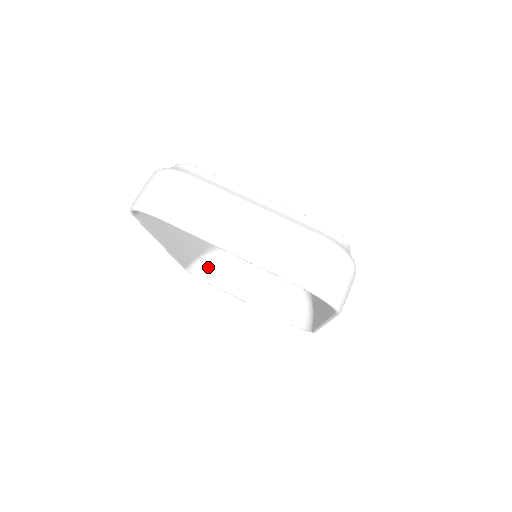
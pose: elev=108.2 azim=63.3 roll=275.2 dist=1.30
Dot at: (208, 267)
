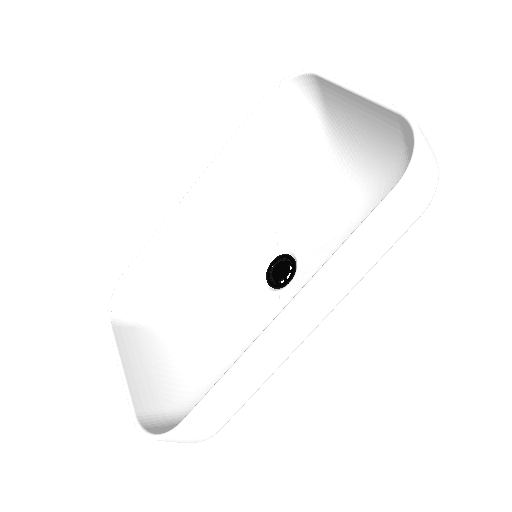
Dot at: (130, 309)
